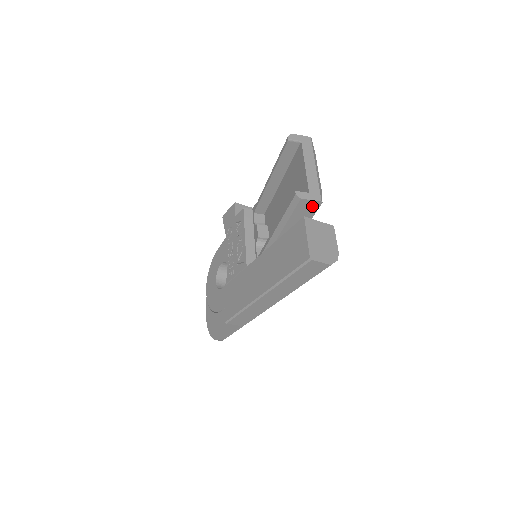
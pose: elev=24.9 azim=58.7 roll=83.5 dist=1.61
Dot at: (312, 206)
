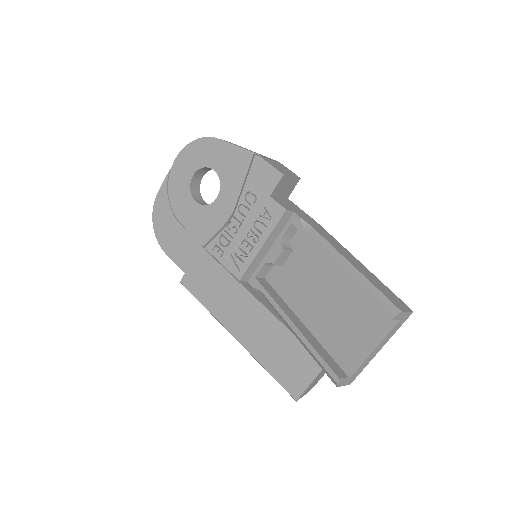
Dot at: occluded
